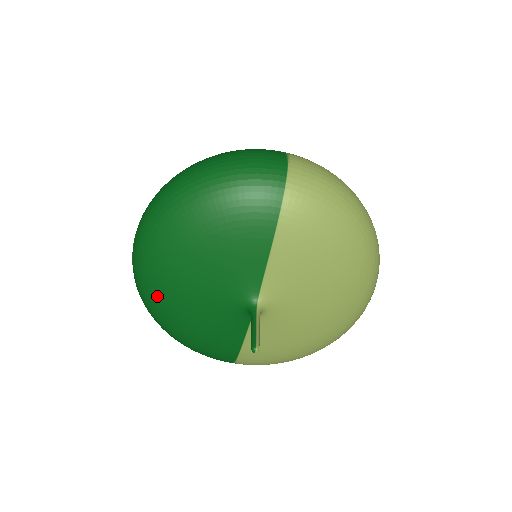
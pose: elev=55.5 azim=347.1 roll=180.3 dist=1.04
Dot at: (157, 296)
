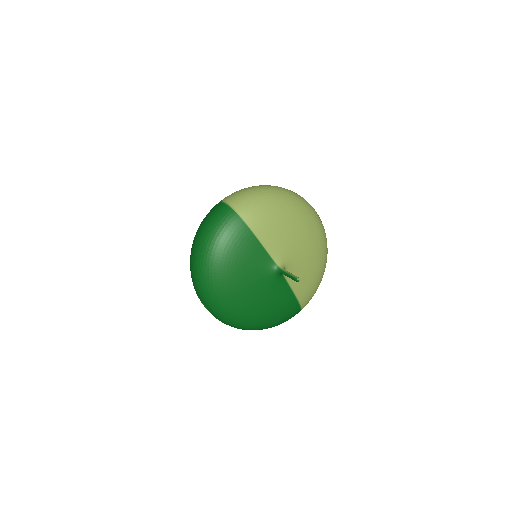
Dot at: (239, 314)
